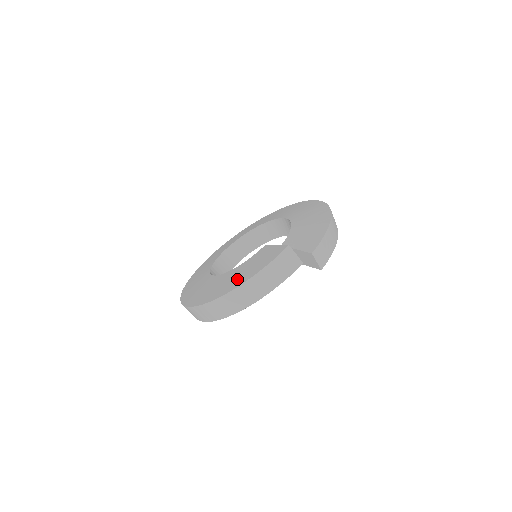
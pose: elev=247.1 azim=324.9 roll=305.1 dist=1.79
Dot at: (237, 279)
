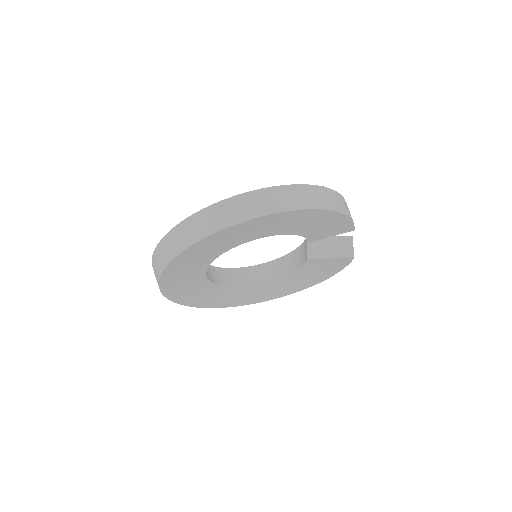
Dot at: occluded
